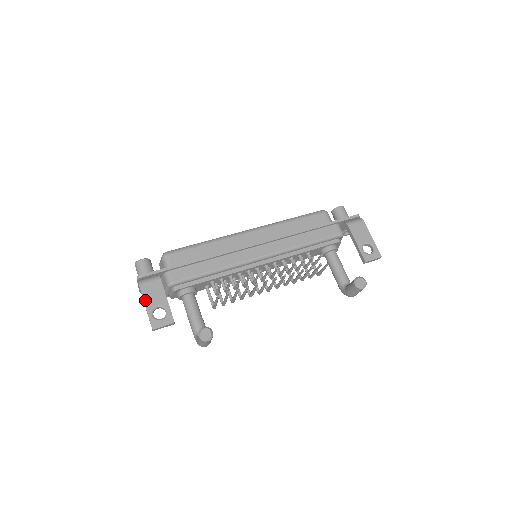
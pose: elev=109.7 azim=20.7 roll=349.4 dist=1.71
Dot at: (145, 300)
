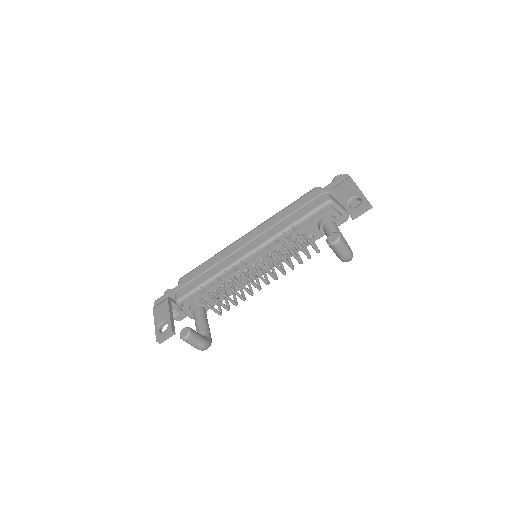
Dot at: (155, 320)
